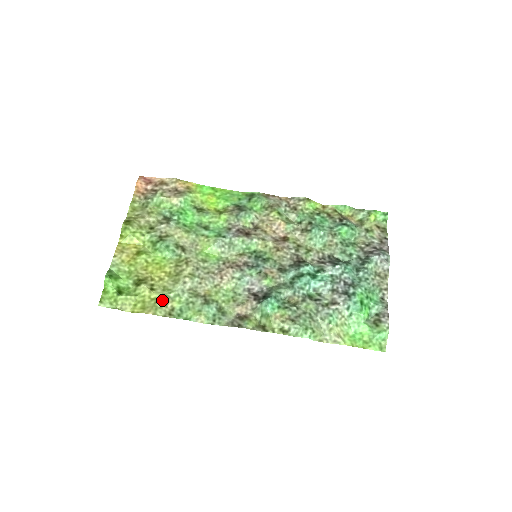
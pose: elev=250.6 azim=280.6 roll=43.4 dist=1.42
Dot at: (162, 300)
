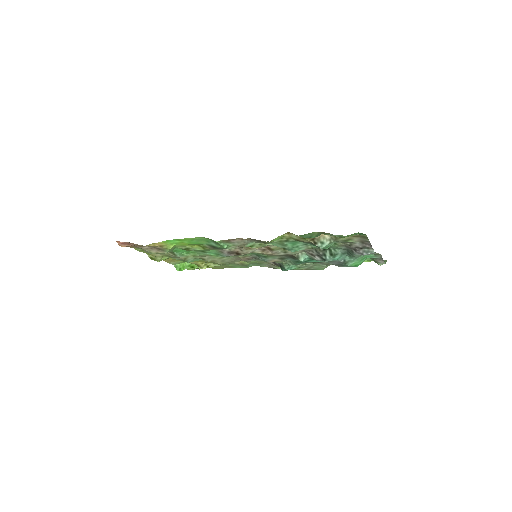
Dot at: (219, 267)
